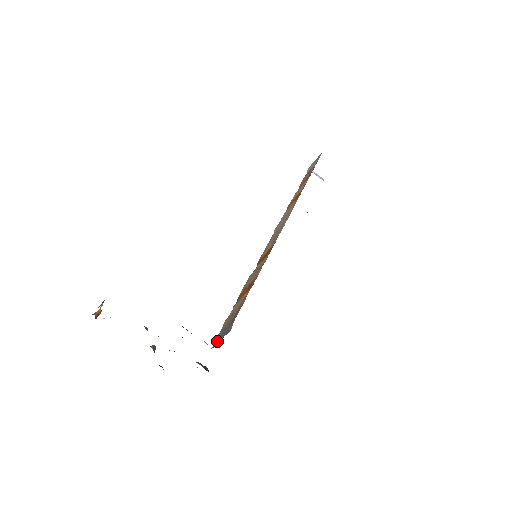
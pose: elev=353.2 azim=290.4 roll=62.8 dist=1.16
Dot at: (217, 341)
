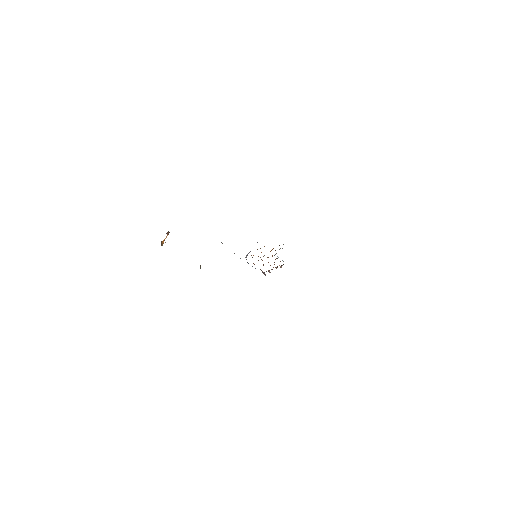
Dot at: occluded
